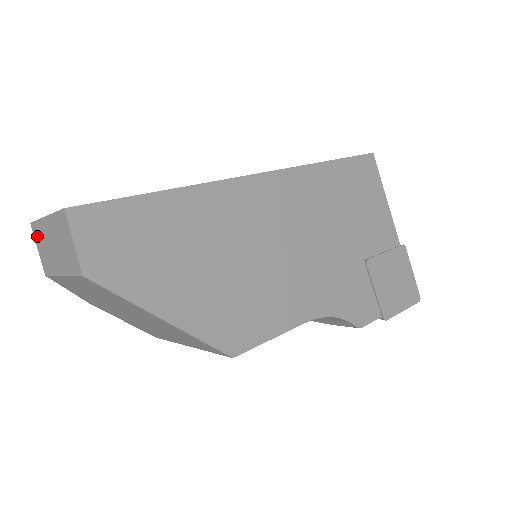
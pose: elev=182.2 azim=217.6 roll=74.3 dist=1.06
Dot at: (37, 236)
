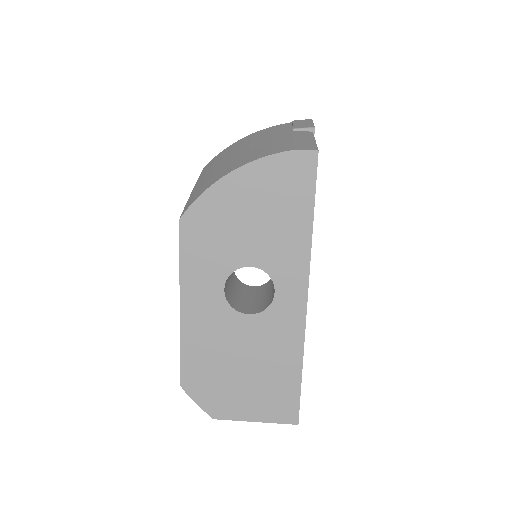
Dot at: occluded
